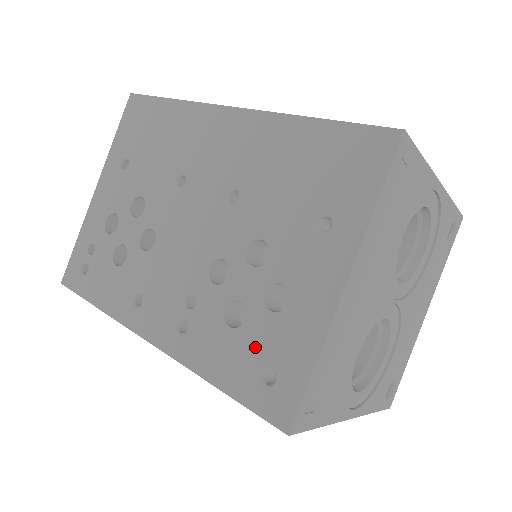
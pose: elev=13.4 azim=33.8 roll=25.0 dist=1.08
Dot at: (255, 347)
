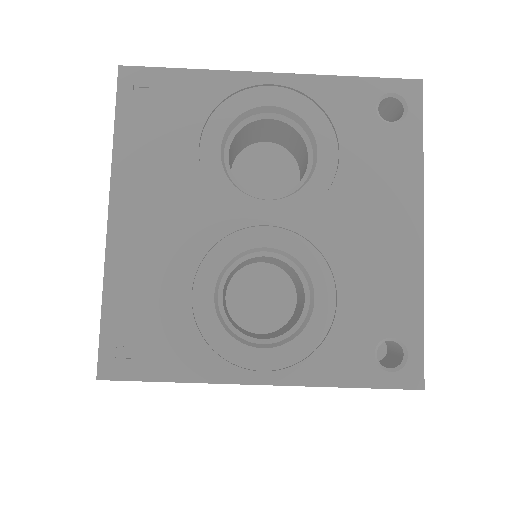
Dot at: occluded
